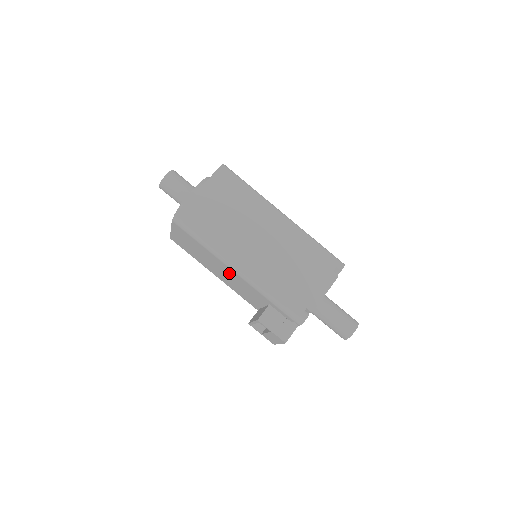
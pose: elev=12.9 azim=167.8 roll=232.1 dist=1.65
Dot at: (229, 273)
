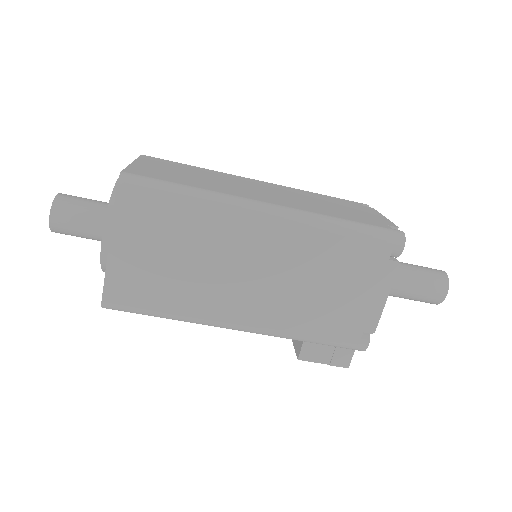
Dot at: occluded
